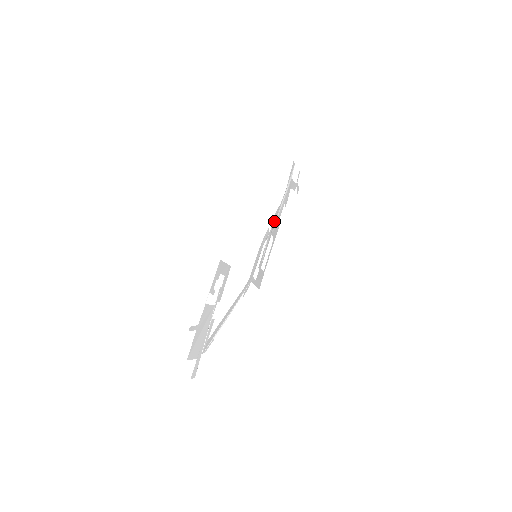
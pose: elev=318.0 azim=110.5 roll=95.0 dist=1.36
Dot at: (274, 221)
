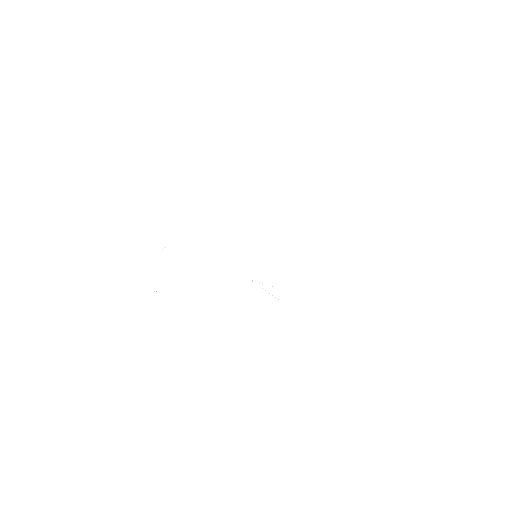
Dot at: (294, 232)
